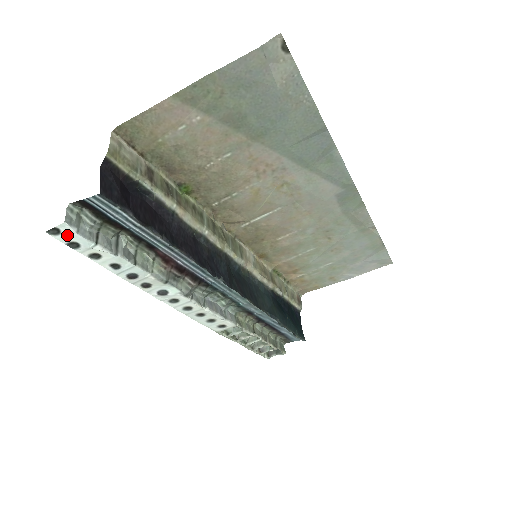
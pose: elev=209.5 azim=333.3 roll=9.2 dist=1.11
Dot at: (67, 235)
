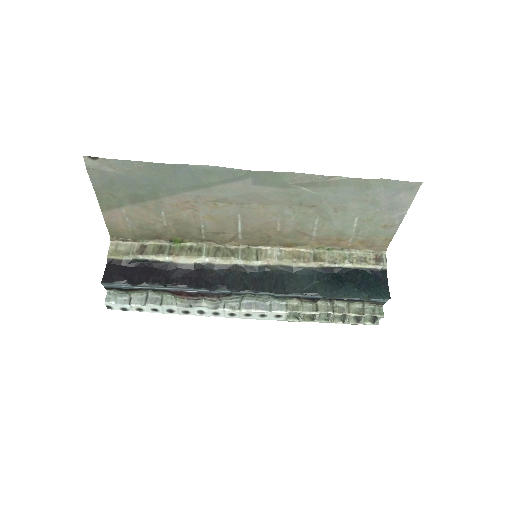
Dot at: (115, 307)
